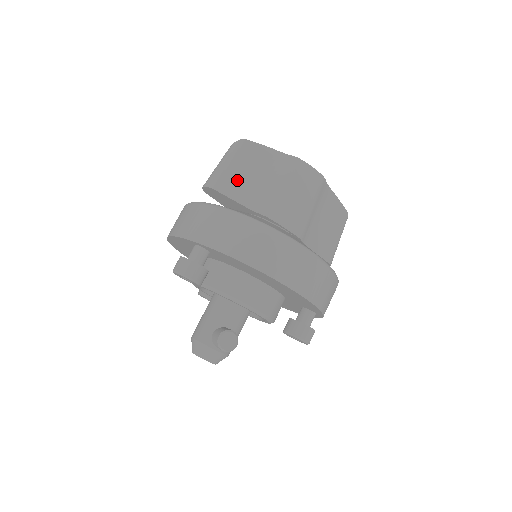
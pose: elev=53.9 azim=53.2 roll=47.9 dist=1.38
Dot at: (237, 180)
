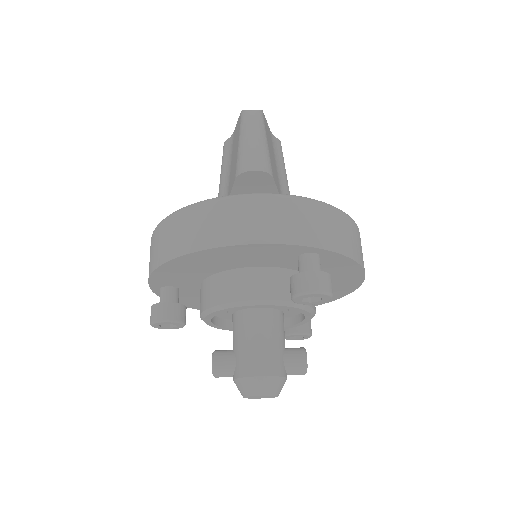
Dot at: (273, 164)
